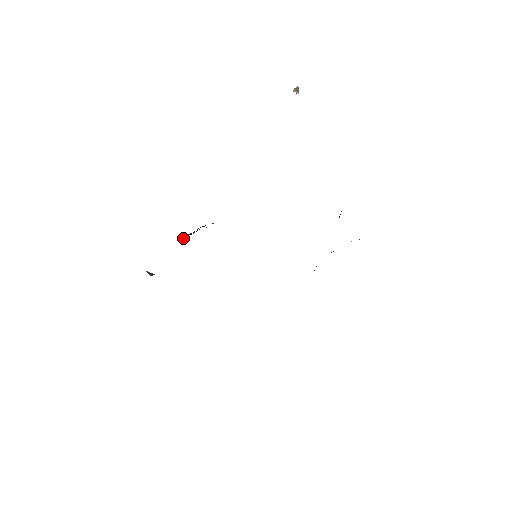
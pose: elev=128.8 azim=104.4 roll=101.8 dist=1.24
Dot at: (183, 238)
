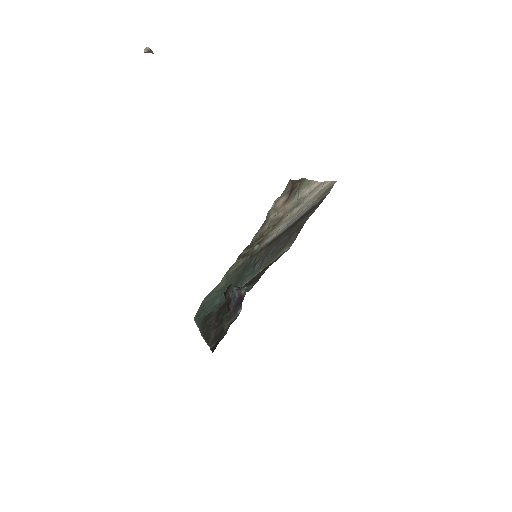
Dot at: (229, 310)
